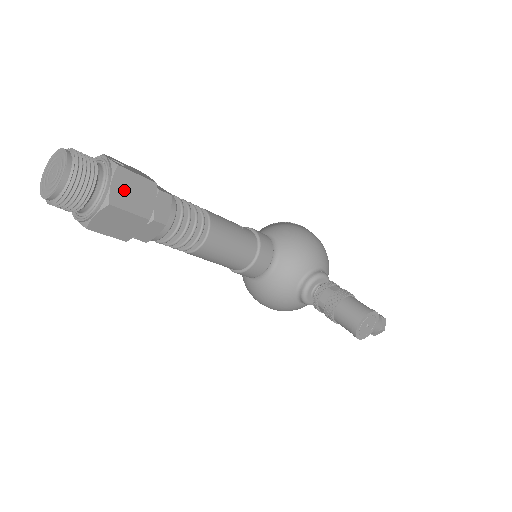
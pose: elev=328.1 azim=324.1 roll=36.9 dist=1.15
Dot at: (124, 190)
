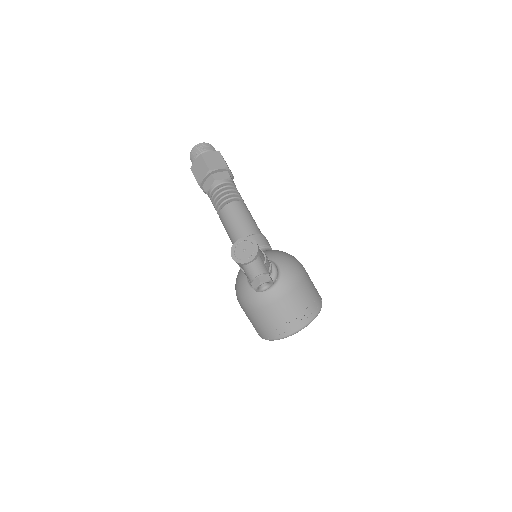
Dot at: (212, 157)
